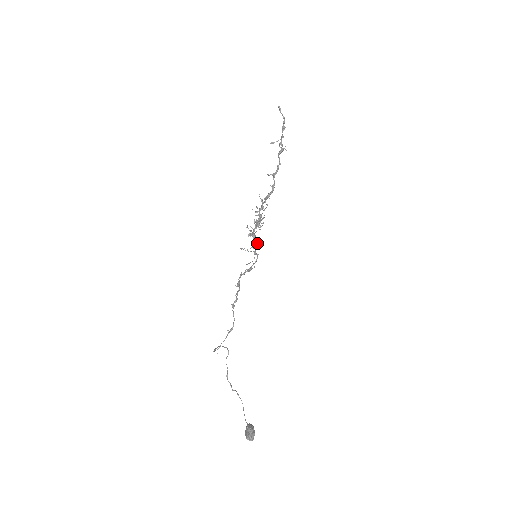
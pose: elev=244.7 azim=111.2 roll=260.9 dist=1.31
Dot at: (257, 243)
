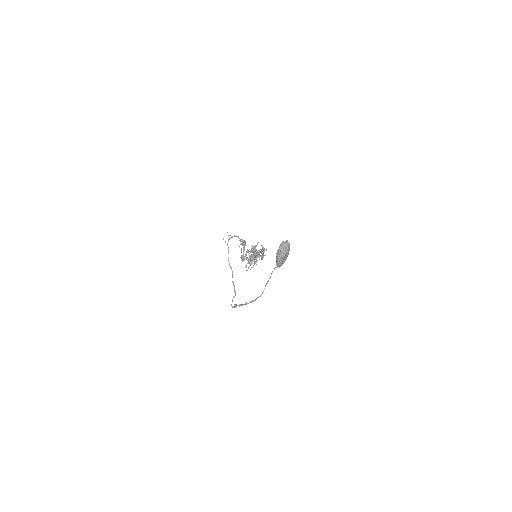
Dot at: occluded
